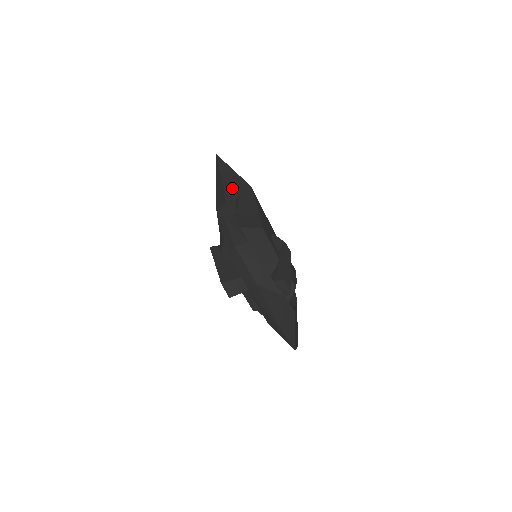
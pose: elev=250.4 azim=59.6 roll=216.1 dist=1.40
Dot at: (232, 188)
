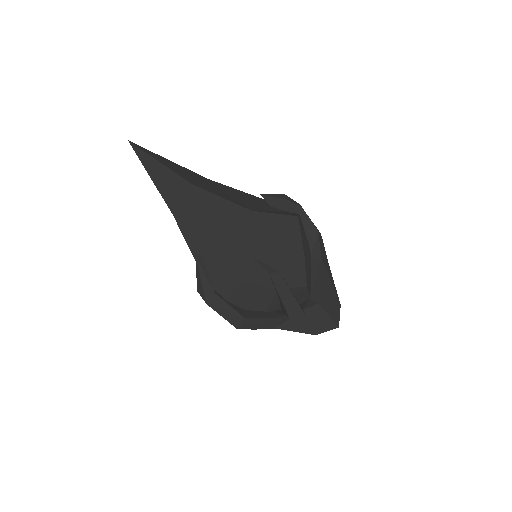
Dot at: (182, 213)
